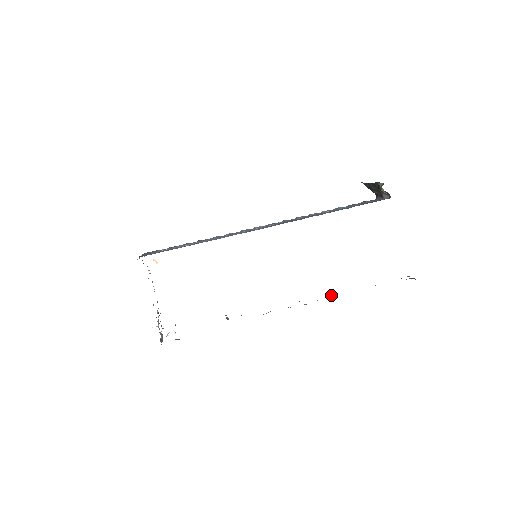
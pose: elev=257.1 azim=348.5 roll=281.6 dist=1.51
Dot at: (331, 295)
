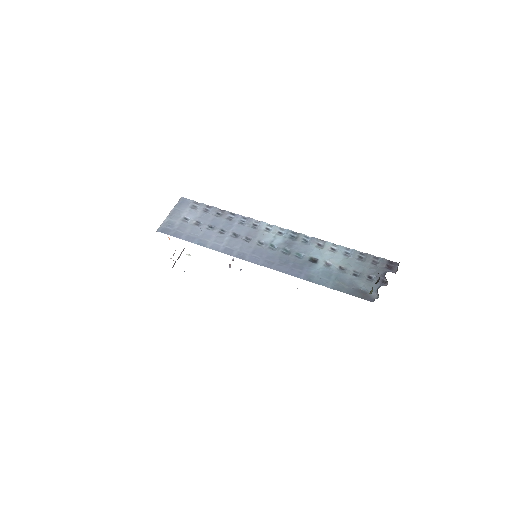
Dot at: occluded
